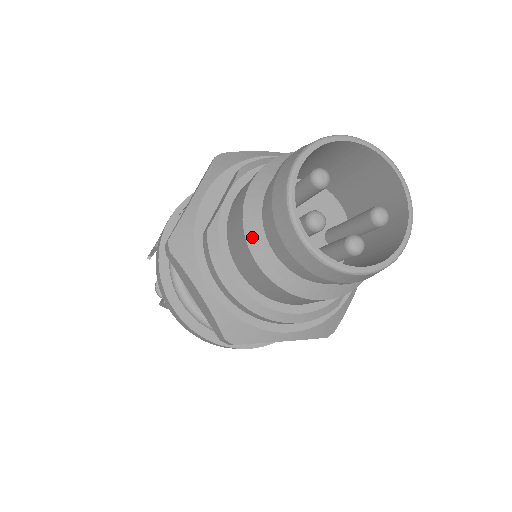
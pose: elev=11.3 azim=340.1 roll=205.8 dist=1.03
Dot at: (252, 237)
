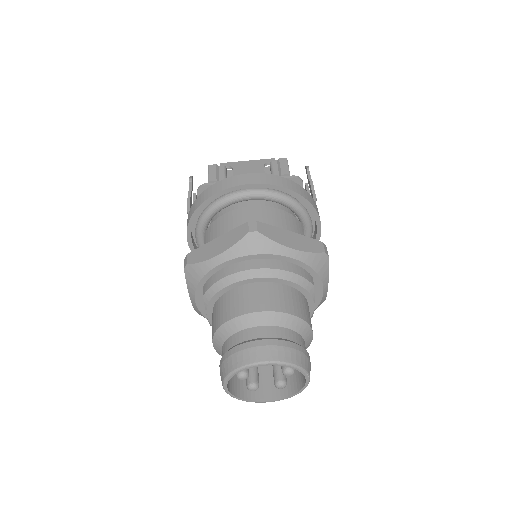
Dot at: occluded
